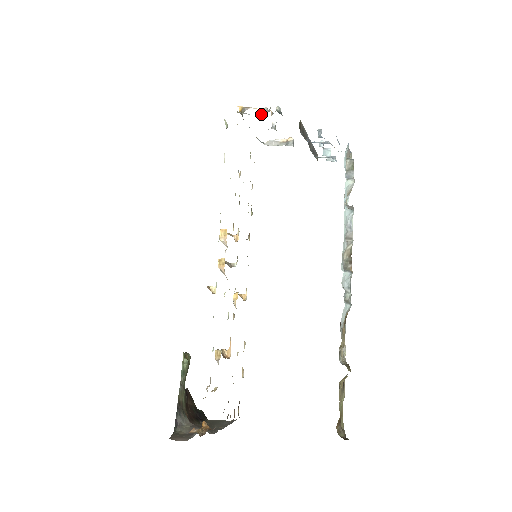
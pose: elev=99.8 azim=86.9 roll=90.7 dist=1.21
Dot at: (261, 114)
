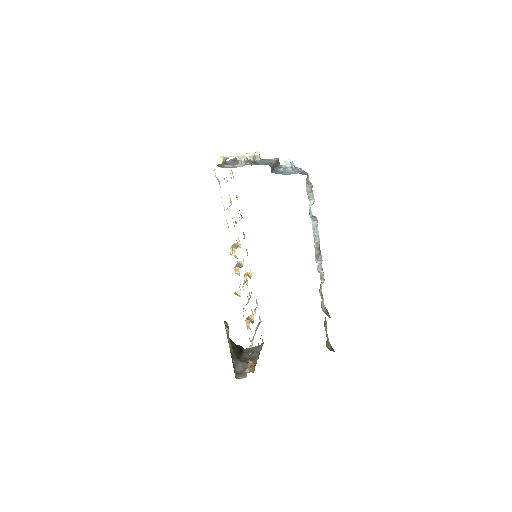
Dot at: (241, 165)
